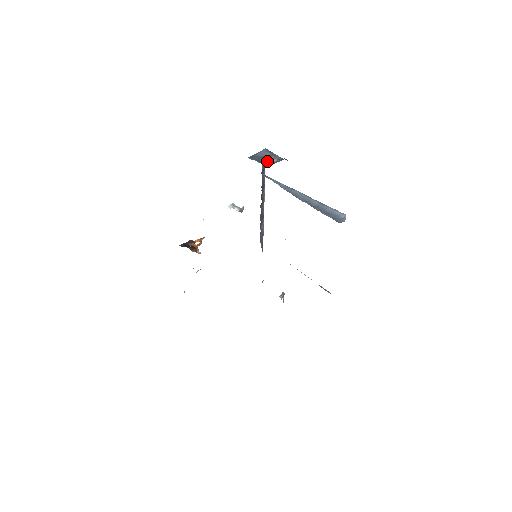
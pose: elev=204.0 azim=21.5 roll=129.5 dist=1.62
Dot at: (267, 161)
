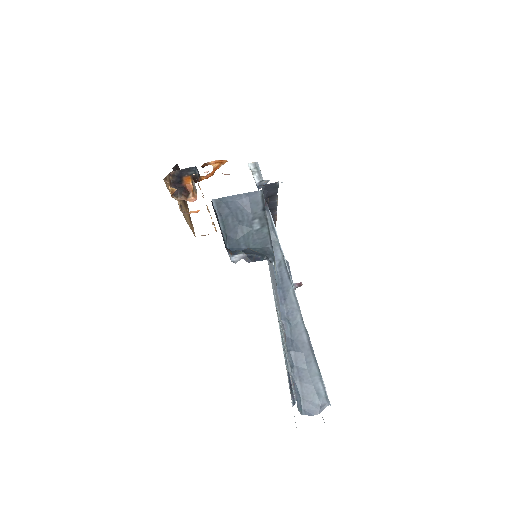
Dot at: (240, 231)
